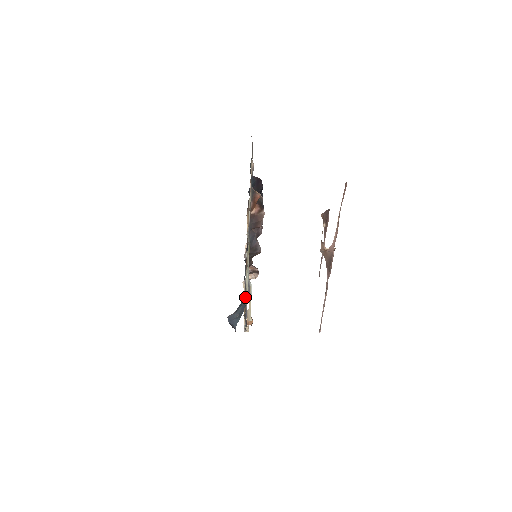
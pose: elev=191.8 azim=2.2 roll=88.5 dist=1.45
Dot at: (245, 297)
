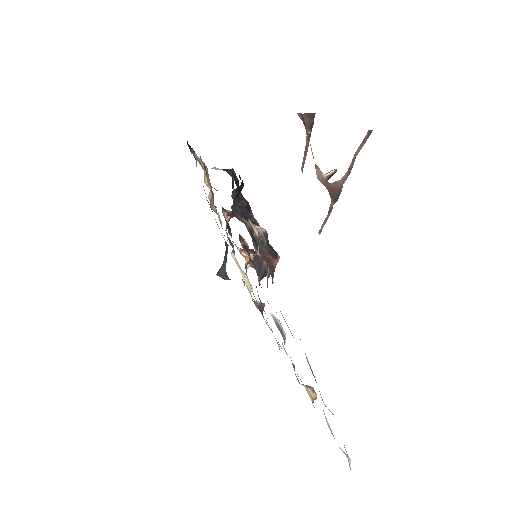
Dot at: occluded
